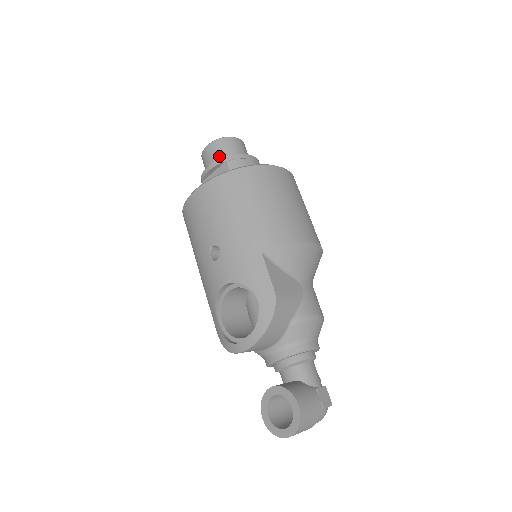
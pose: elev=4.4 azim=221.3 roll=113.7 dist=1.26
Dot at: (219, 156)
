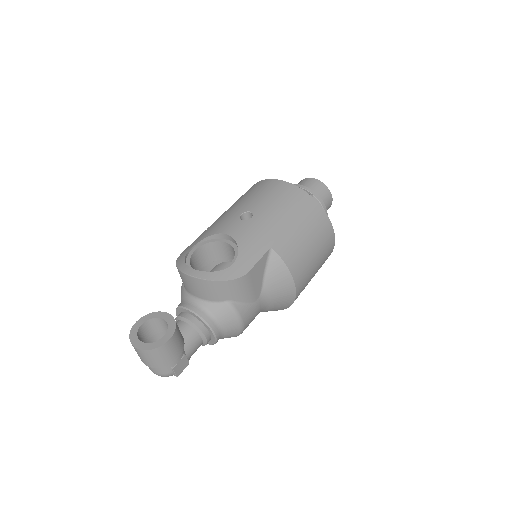
Dot at: (313, 190)
